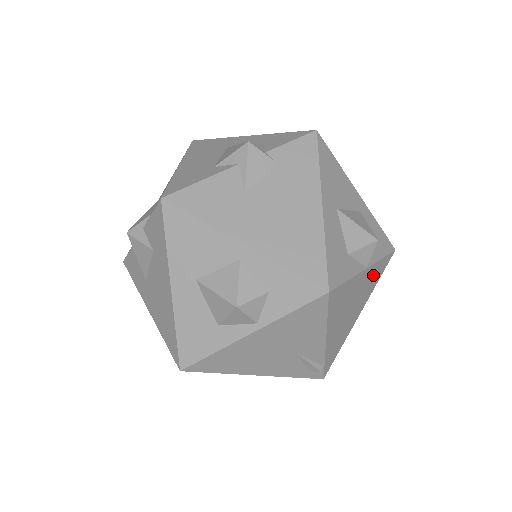
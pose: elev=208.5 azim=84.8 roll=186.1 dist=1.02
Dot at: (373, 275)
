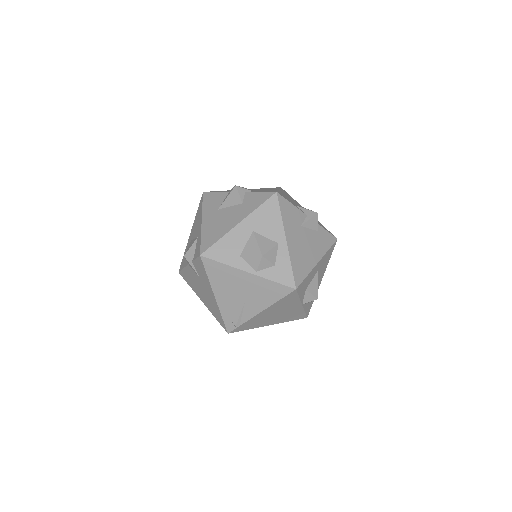
Dot at: (295, 314)
